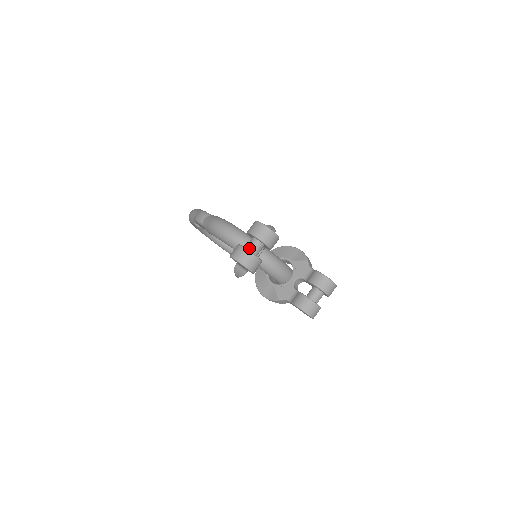
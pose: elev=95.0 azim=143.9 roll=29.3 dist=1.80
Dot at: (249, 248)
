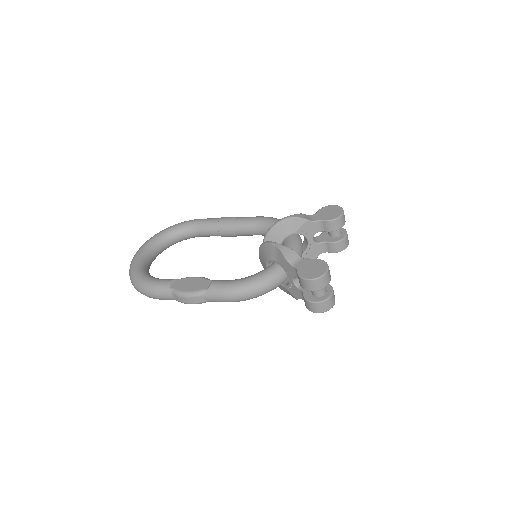
Dot at: (322, 295)
